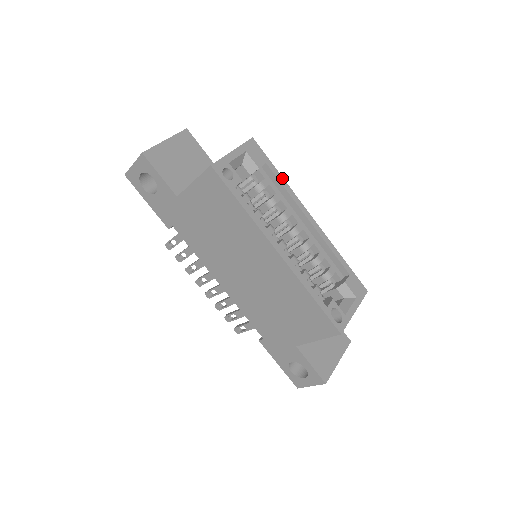
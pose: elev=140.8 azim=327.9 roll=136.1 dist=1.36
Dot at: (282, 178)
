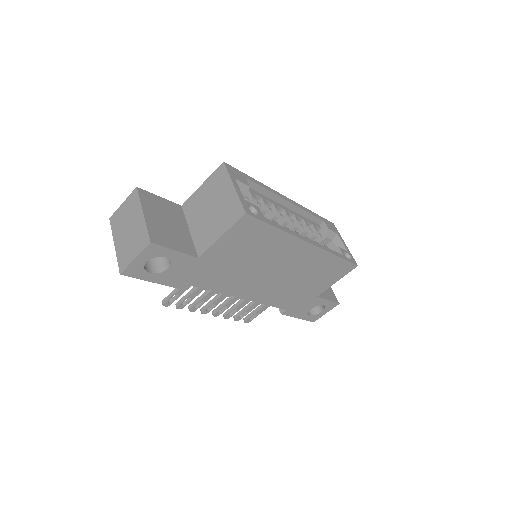
Dot at: (258, 181)
